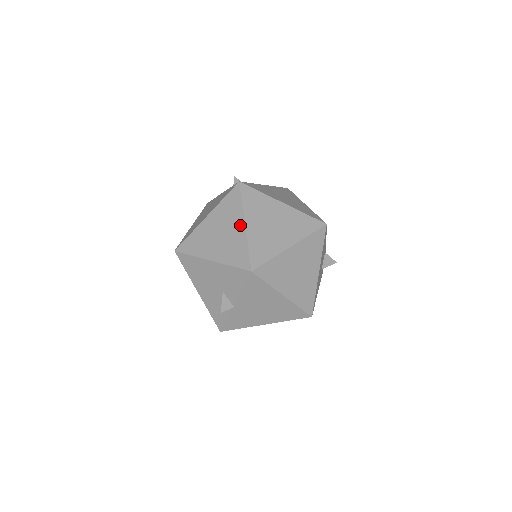
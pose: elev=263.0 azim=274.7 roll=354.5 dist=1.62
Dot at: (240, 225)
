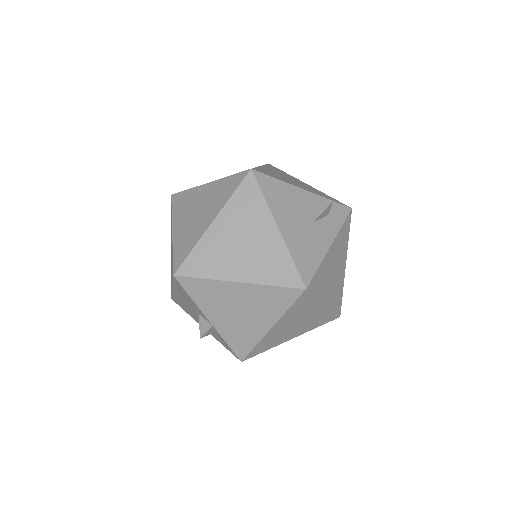
Dot at: occluded
